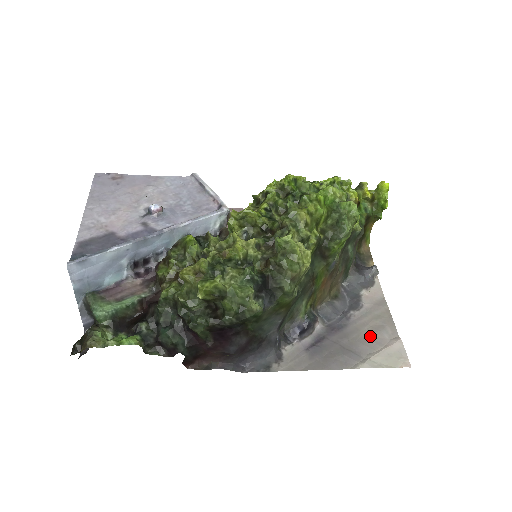
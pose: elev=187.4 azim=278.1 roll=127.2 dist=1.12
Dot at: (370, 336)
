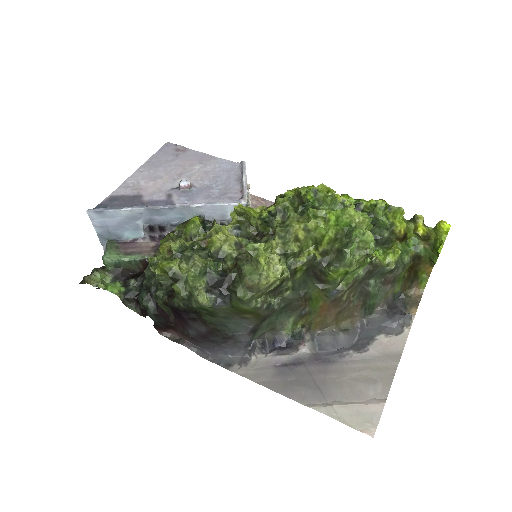
Dot at: (352, 384)
